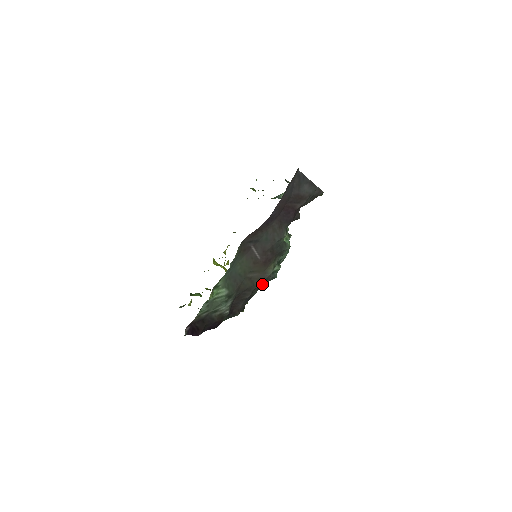
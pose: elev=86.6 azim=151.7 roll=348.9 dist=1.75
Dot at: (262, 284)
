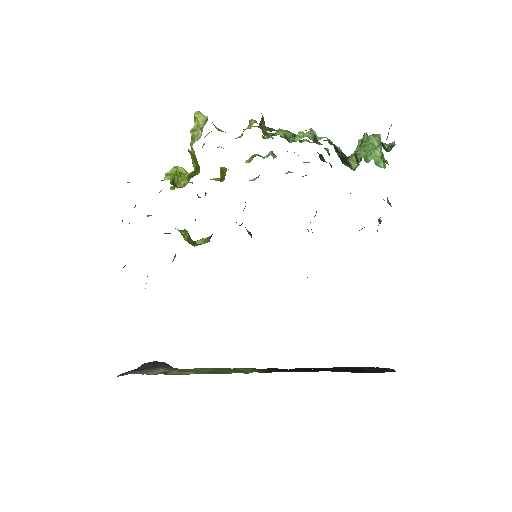
Dot at: occluded
